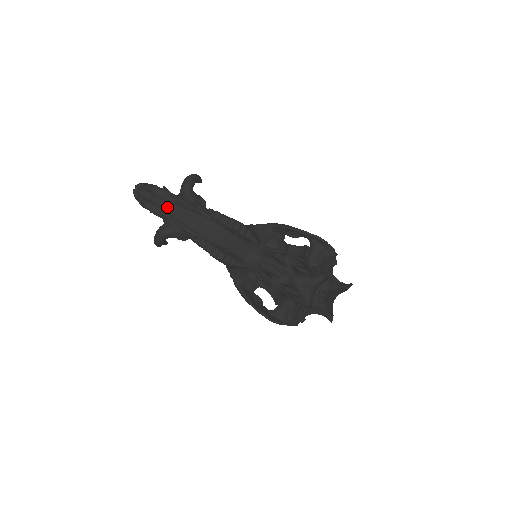
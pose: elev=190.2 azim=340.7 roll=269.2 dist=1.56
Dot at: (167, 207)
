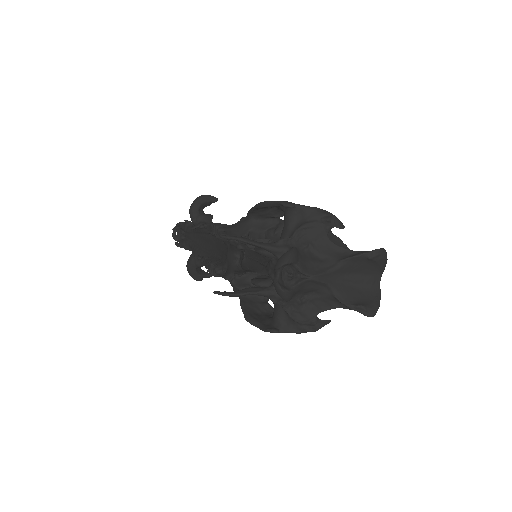
Dot at: (192, 239)
